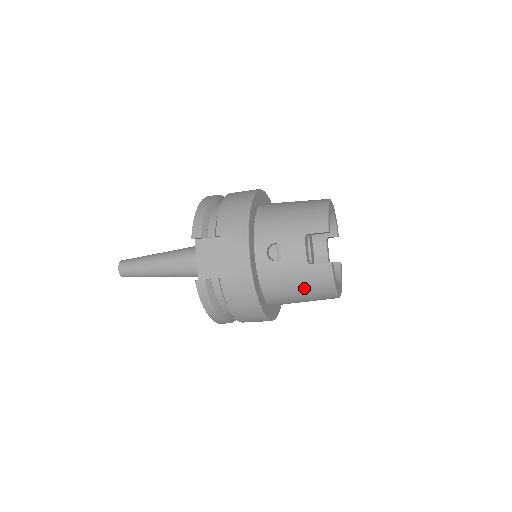
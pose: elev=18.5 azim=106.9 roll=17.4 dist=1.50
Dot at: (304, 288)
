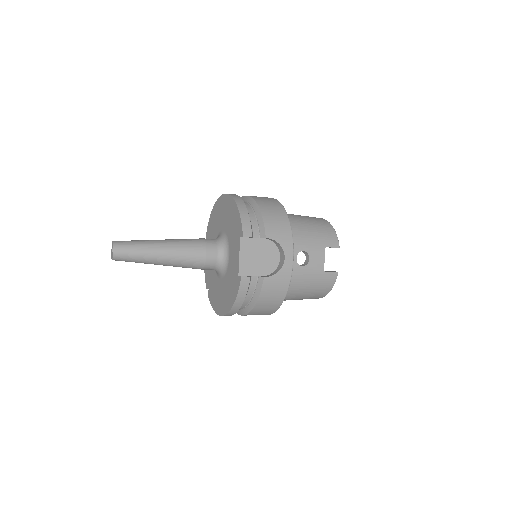
Dot at: (311, 290)
